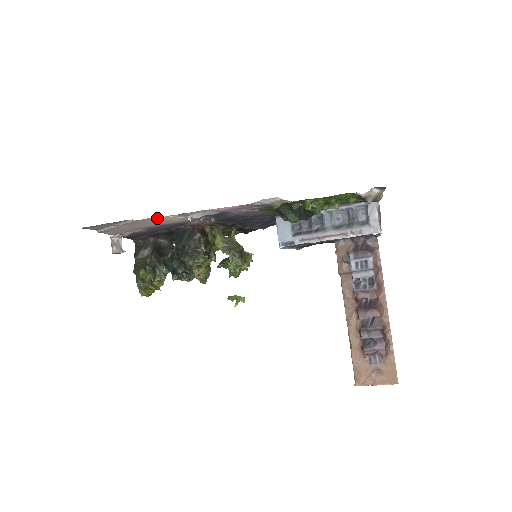
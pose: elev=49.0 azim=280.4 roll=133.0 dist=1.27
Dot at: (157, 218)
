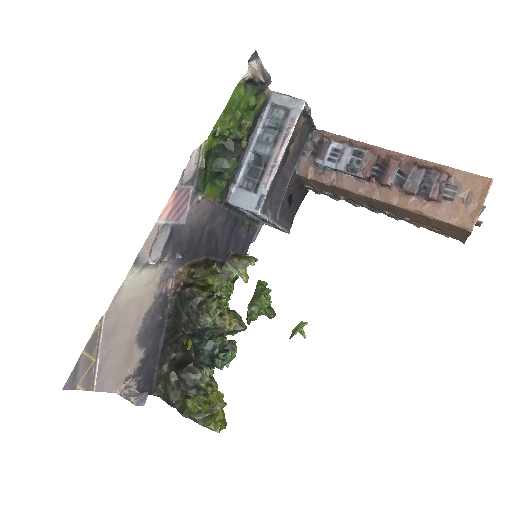
Dot at: (122, 293)
